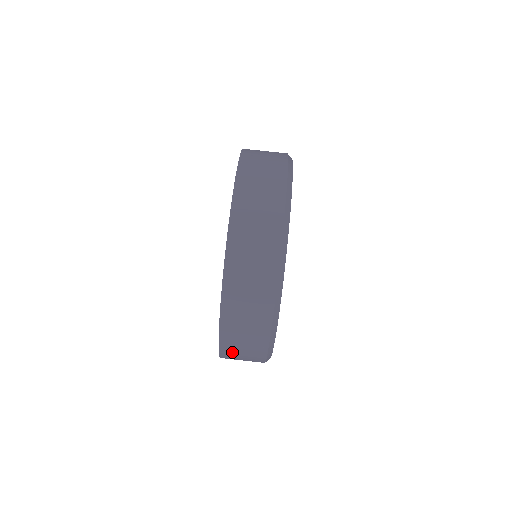
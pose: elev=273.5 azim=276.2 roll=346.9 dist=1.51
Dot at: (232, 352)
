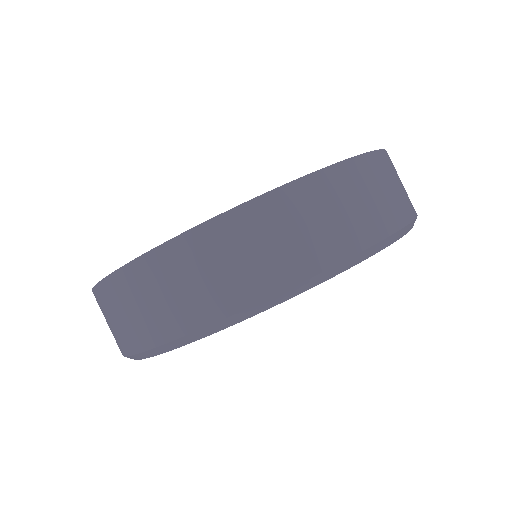
Dot at: occluded
